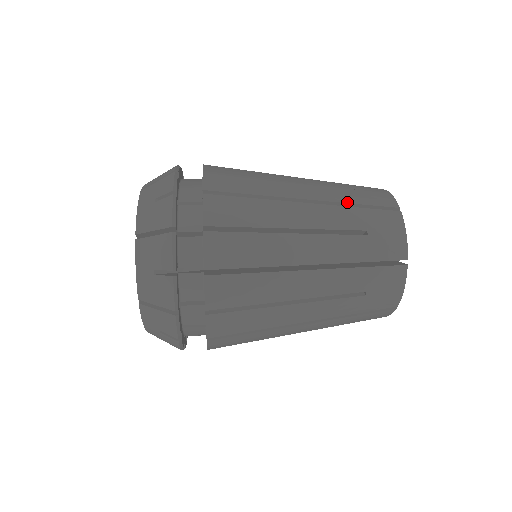
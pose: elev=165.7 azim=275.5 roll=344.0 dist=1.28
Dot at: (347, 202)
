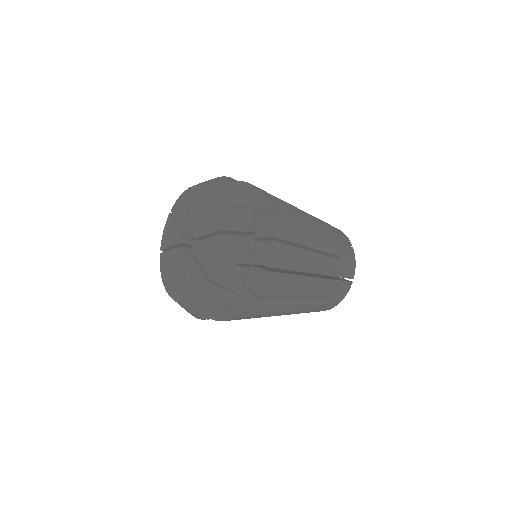
Dot at: (332, 235)
